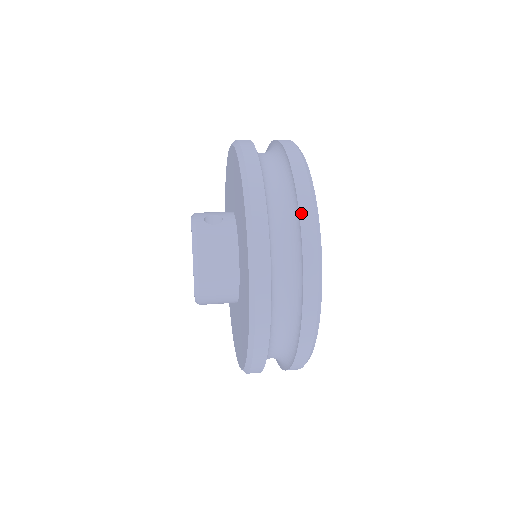
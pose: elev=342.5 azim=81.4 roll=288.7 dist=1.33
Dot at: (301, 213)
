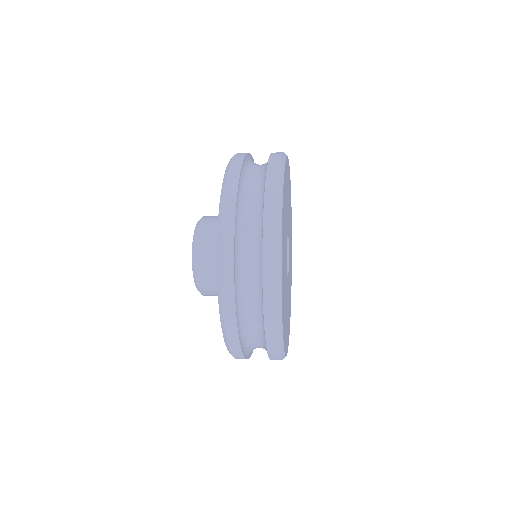
Dot at: (271, 156)
